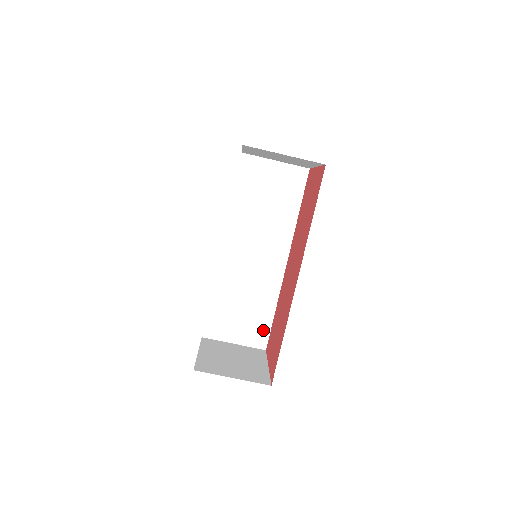
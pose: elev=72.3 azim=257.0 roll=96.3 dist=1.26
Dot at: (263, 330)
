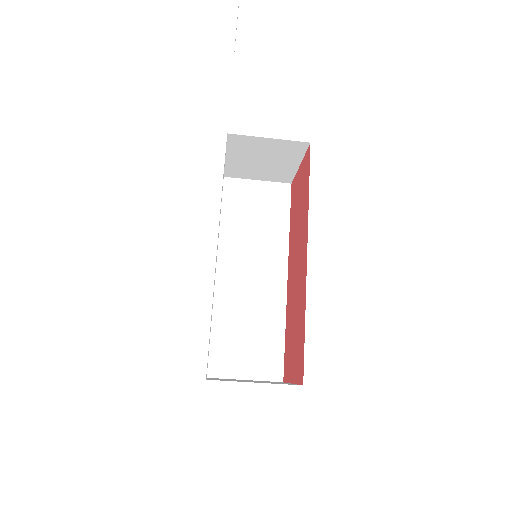
Dot at: (276, 358)
